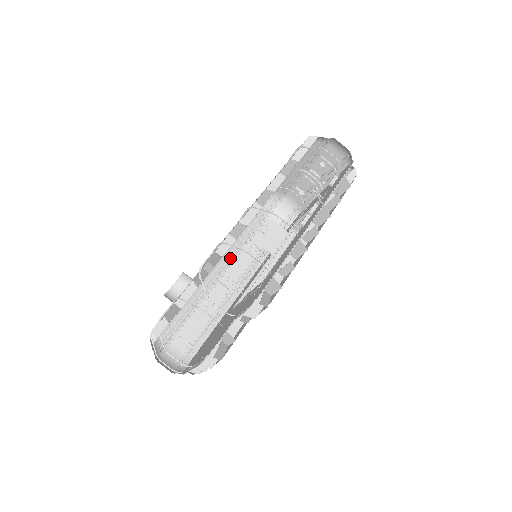
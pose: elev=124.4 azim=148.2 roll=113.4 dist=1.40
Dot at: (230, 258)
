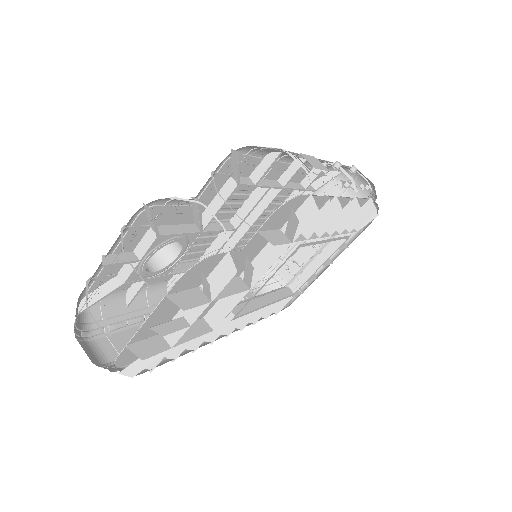
Dot at: occluded
